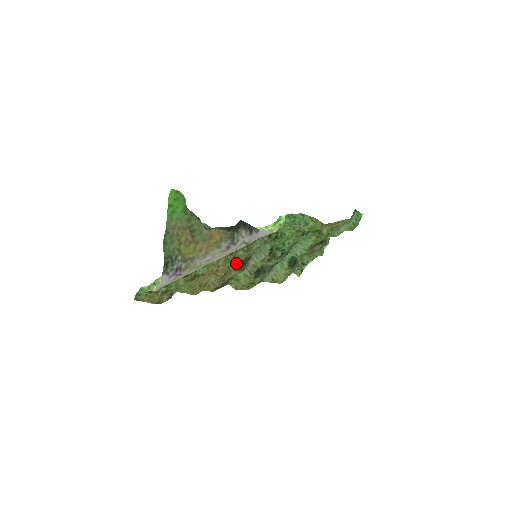
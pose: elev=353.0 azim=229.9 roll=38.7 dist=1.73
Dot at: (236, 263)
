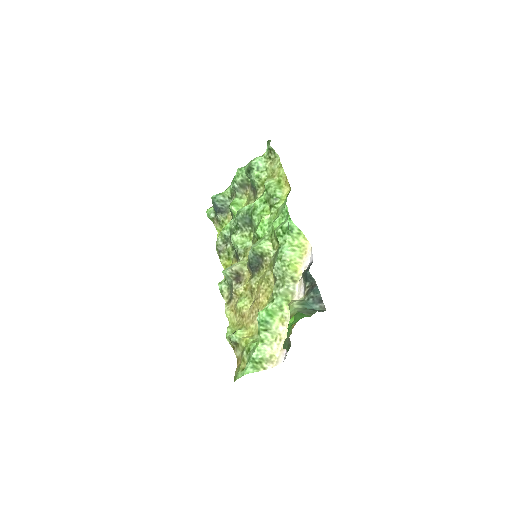
Dot at: (258, 279)
